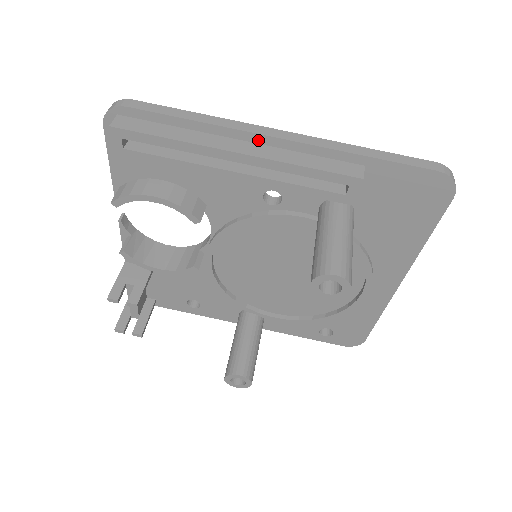
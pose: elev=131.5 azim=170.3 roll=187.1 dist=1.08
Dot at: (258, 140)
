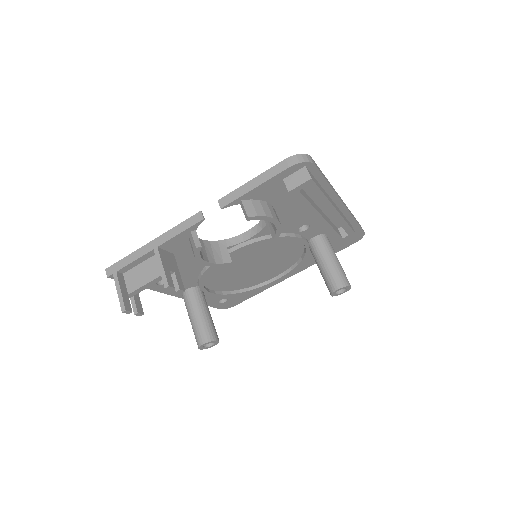
Dot at: (337, 202)
